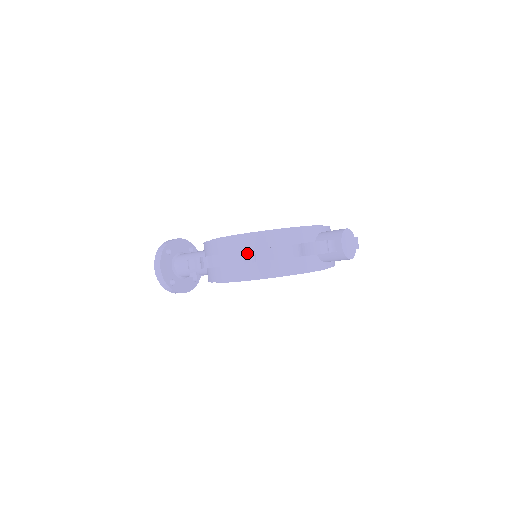
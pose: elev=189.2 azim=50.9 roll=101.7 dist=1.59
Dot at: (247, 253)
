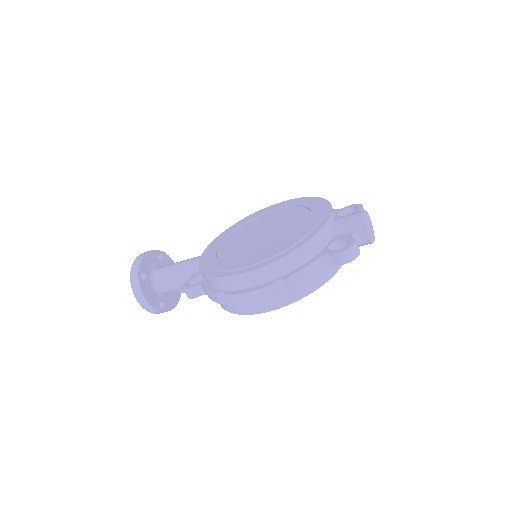
Dot at: (276, 284)
